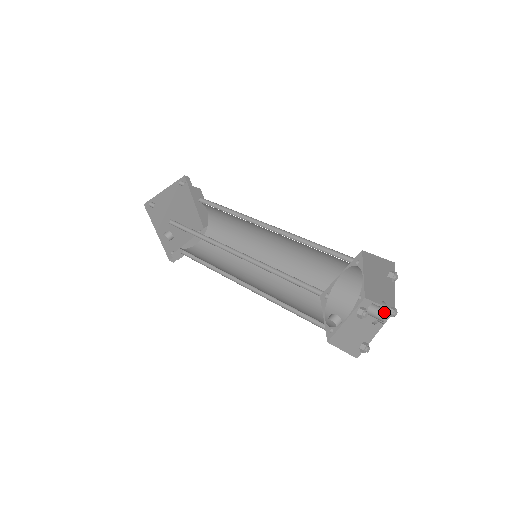
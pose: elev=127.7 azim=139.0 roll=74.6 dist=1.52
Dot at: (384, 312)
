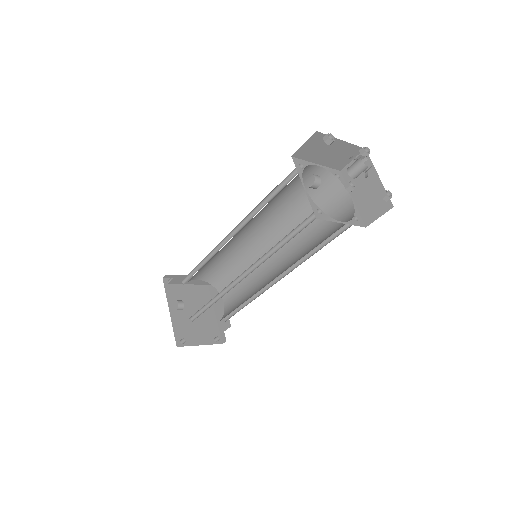
Dot at: (360, 157)
